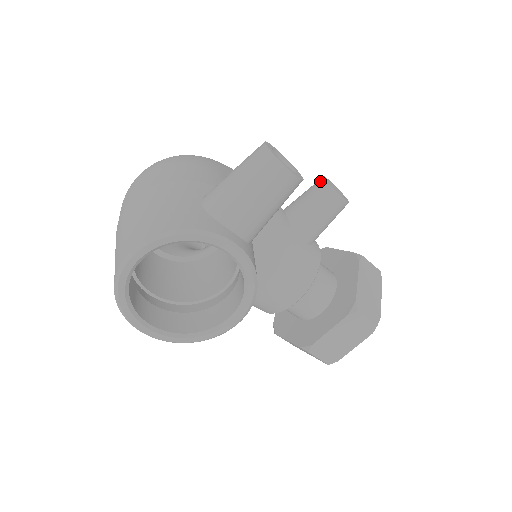
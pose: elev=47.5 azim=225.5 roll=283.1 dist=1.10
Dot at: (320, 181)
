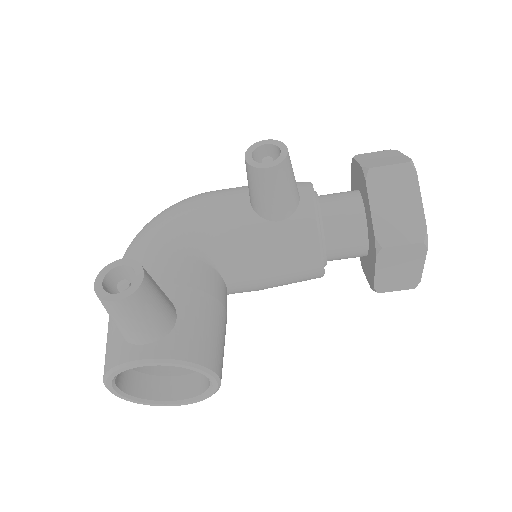
Dot at: (245, 161)
